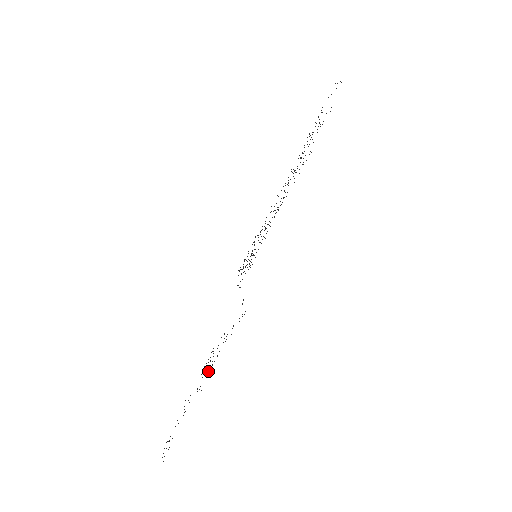
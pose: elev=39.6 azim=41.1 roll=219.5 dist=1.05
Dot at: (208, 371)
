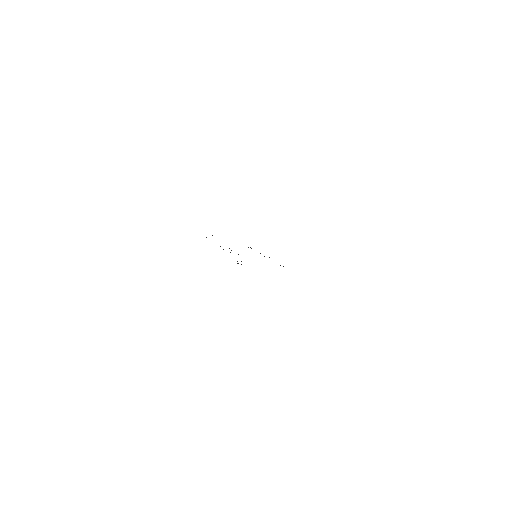
Dot at: occluded
